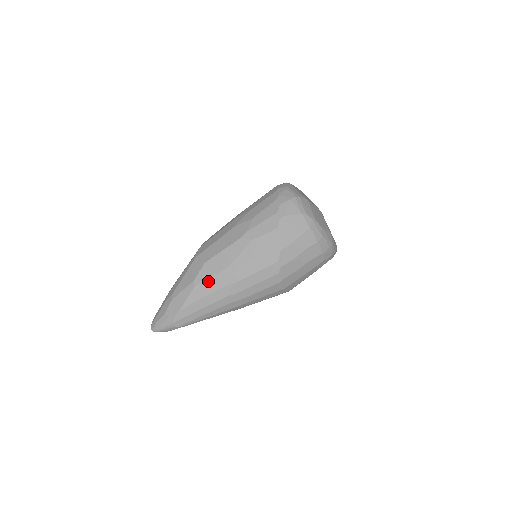
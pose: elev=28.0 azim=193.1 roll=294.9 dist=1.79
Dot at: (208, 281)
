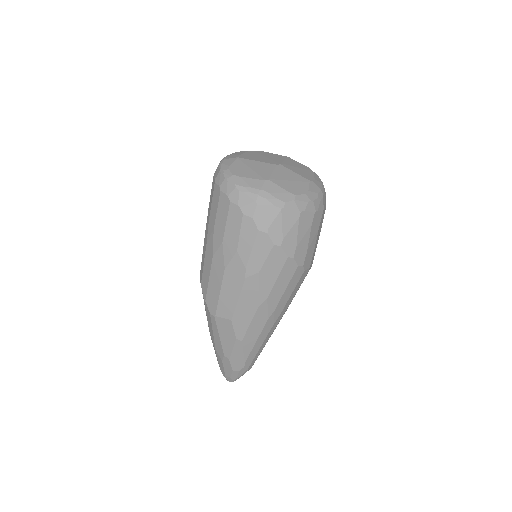
Dot at: (250, 330)
